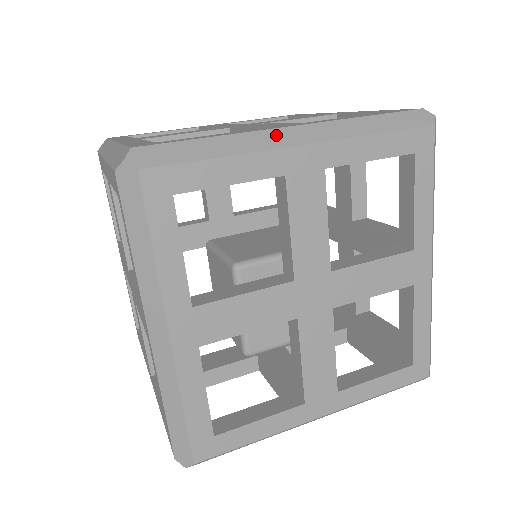
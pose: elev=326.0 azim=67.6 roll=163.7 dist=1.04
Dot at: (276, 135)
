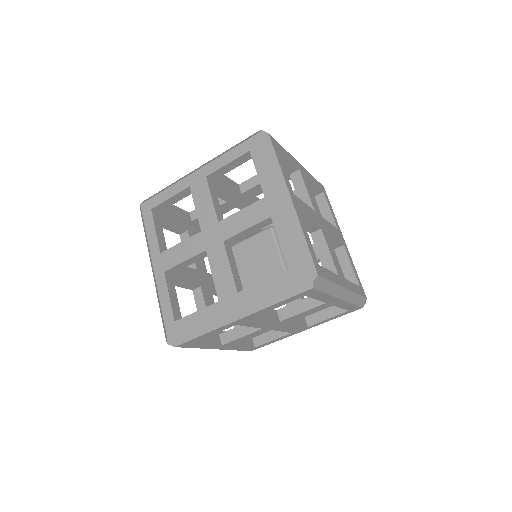
Dot at: occluded
